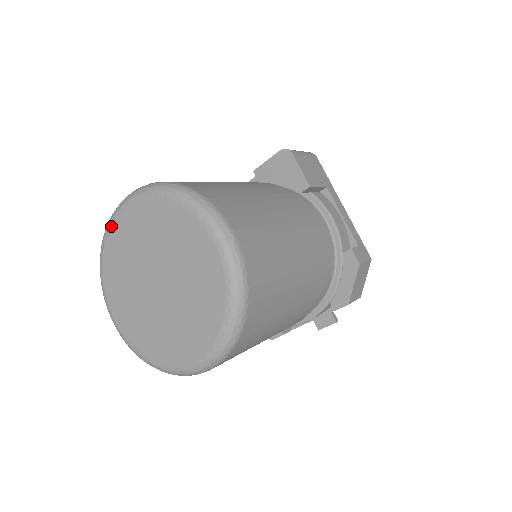
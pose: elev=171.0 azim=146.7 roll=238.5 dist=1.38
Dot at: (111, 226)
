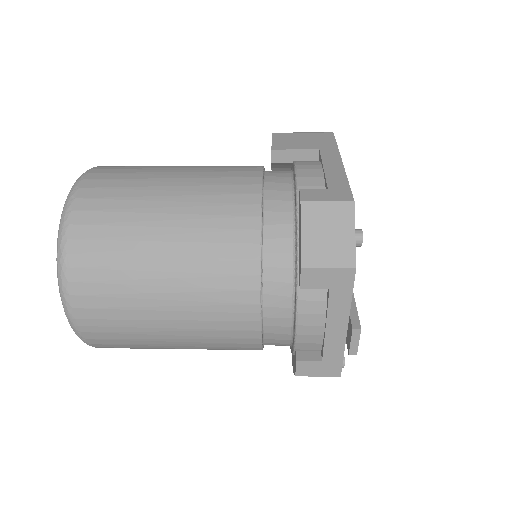
Dot at: occluded
